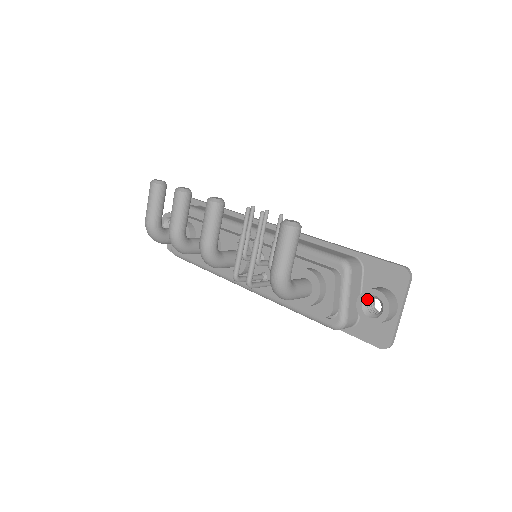
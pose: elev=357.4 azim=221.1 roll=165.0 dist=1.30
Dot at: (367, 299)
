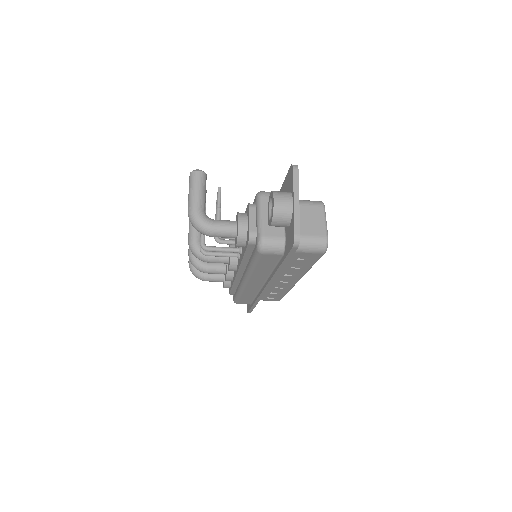
Dot at: (271, 208)
